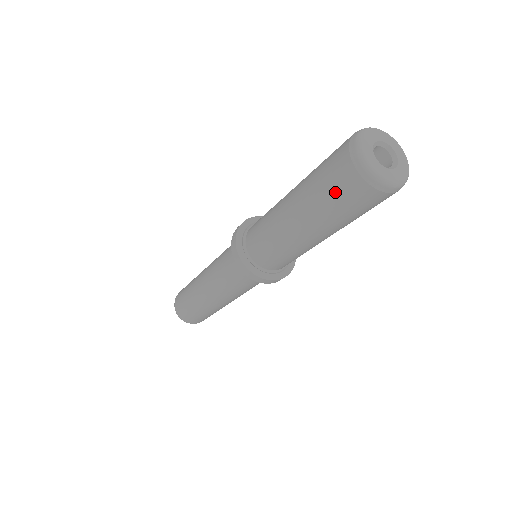
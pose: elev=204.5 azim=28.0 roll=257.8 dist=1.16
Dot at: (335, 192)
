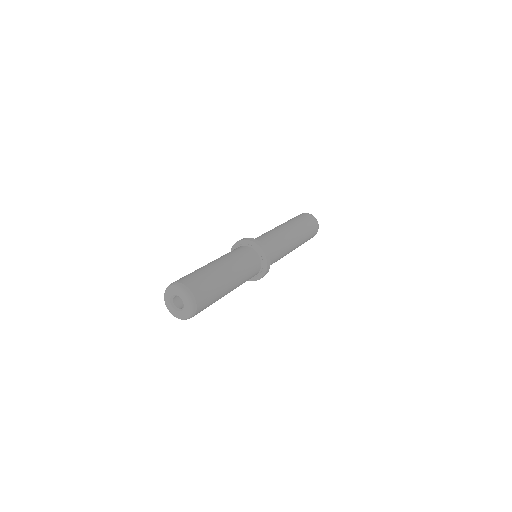
Dot at: occluded
